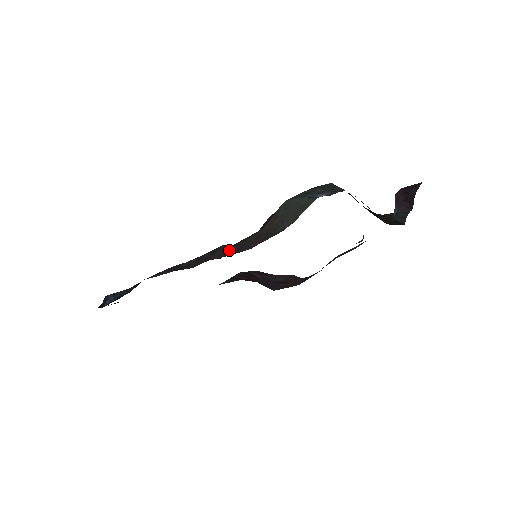
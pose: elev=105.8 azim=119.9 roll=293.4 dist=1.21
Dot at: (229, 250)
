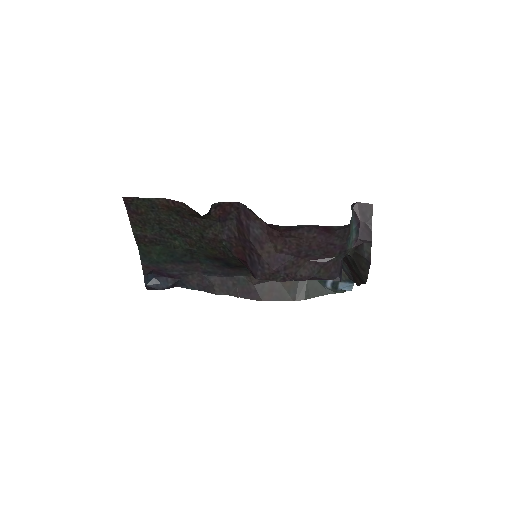
Dot at: (246, 289)
